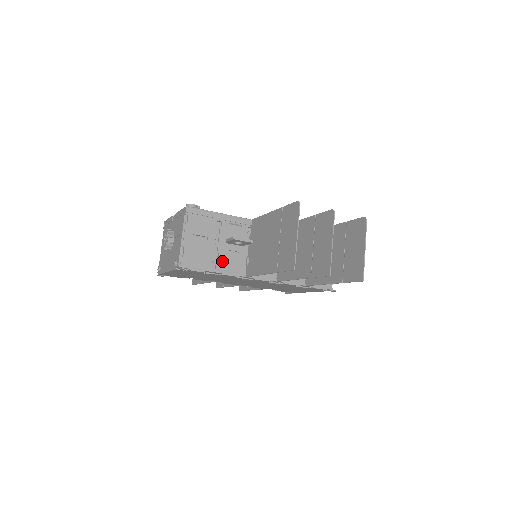
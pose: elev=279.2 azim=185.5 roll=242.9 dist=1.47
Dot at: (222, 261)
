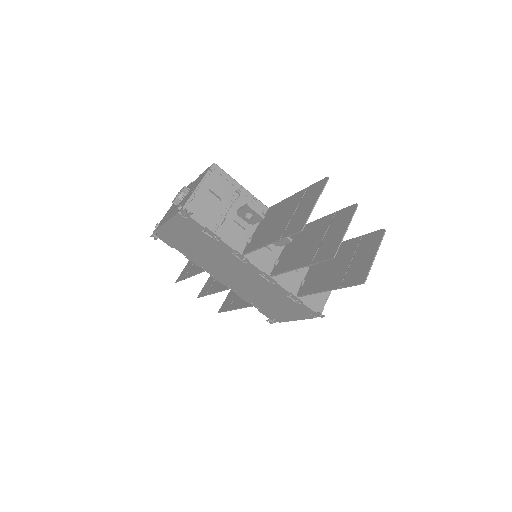
Dot at: (225, 227)
